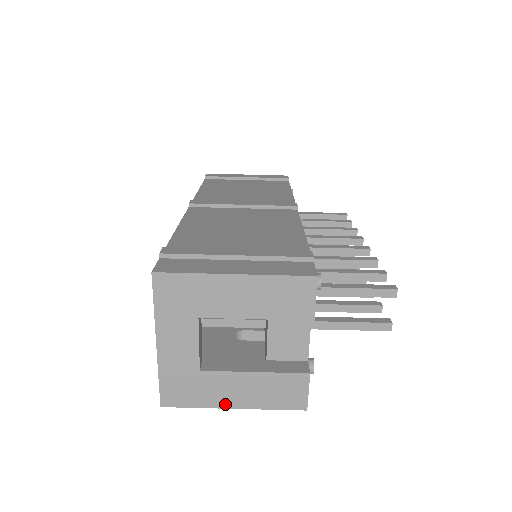
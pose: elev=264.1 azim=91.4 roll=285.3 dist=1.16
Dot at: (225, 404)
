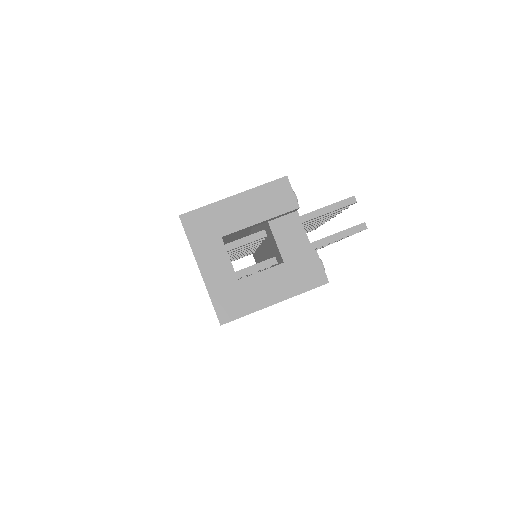
Dot at: (267, 302)
